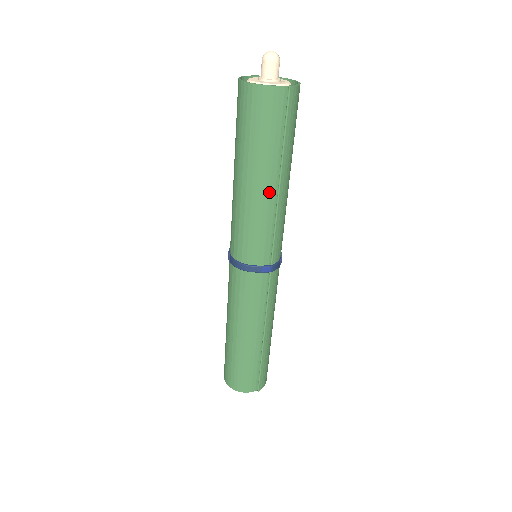
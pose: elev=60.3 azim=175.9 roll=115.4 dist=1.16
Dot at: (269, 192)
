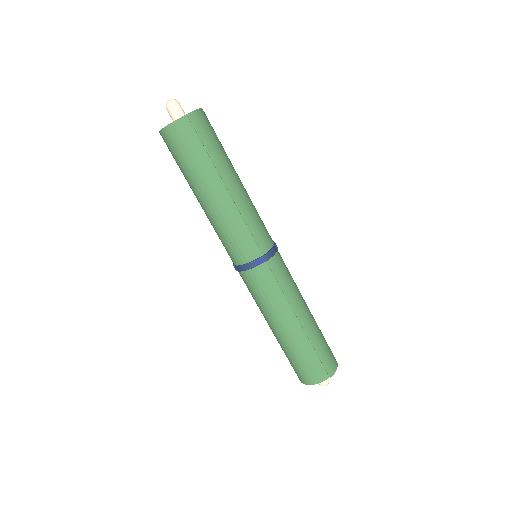
Dot at: (223, 197)
